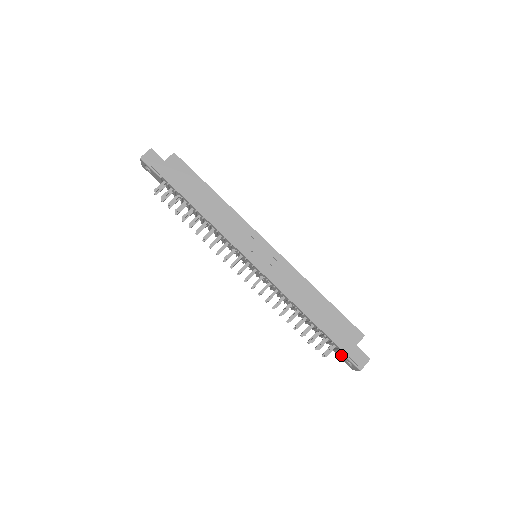
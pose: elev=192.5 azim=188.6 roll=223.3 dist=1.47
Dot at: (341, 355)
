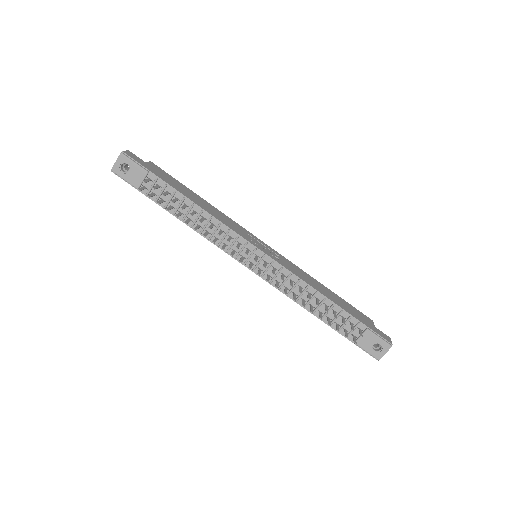
Dot at: (368, 339)
